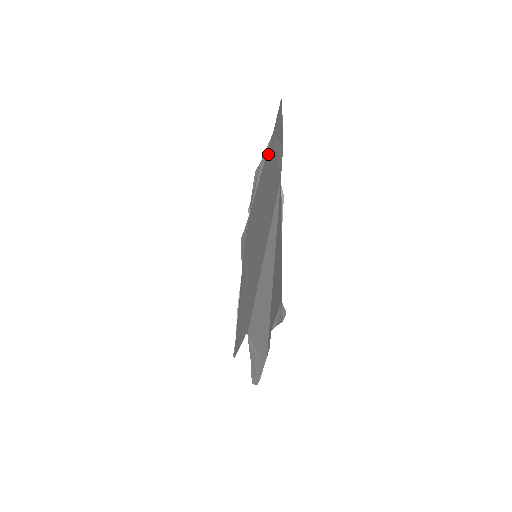
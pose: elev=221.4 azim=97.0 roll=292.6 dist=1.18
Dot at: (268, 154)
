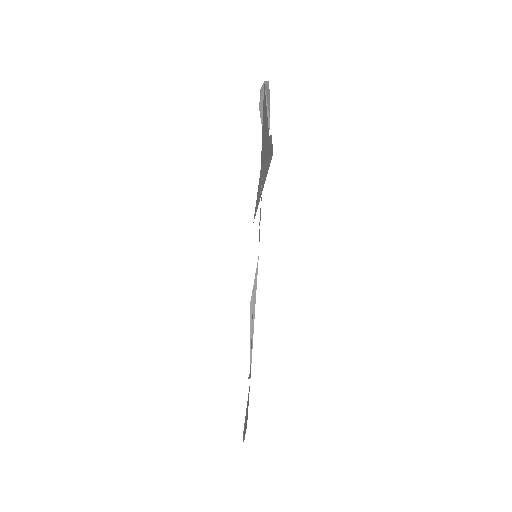
Dot at: occluded
